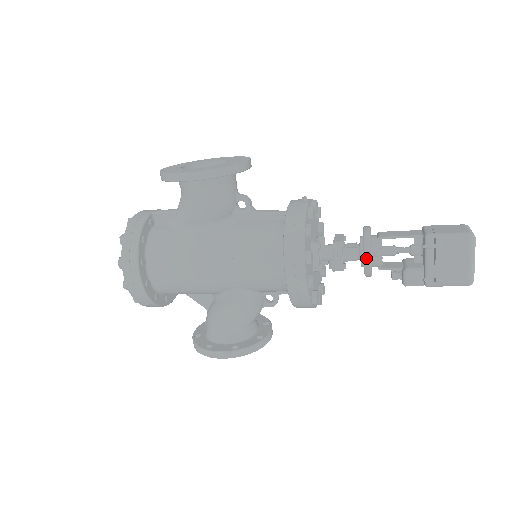
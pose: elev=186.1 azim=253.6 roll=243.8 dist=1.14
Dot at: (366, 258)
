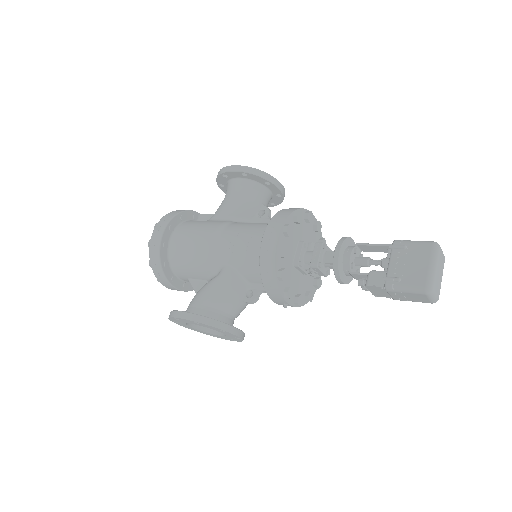
Dot at: (337, 249)
